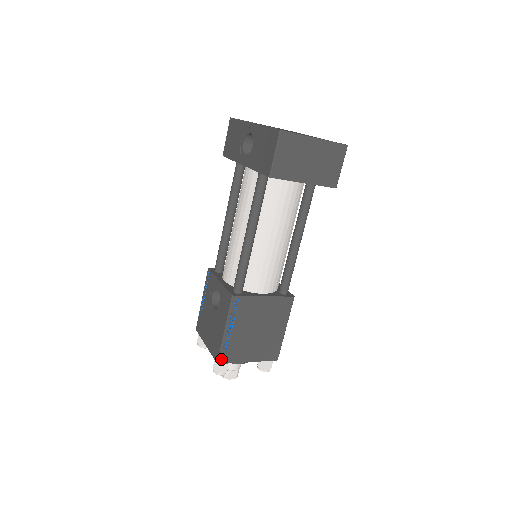
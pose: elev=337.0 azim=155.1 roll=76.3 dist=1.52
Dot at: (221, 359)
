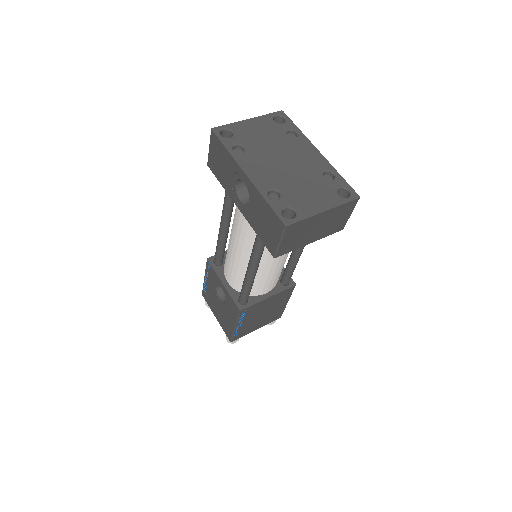
Dot at: (233, 339)
